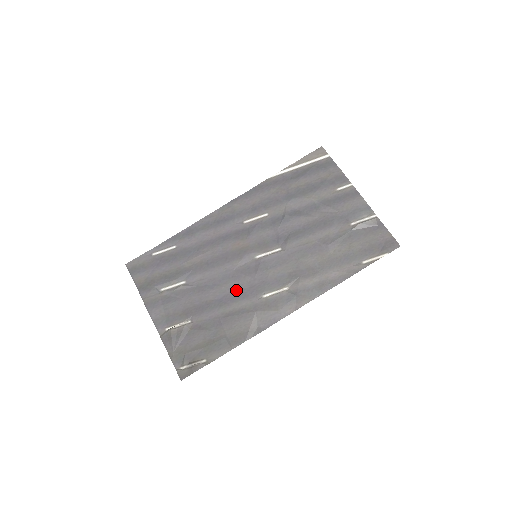
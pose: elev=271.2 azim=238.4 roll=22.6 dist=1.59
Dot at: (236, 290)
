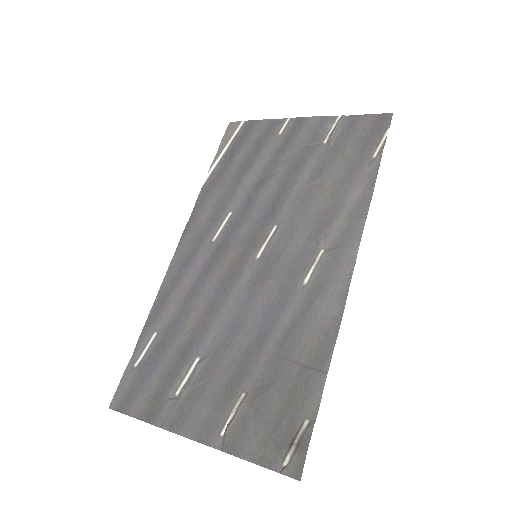
Dot at: (267, 308)
